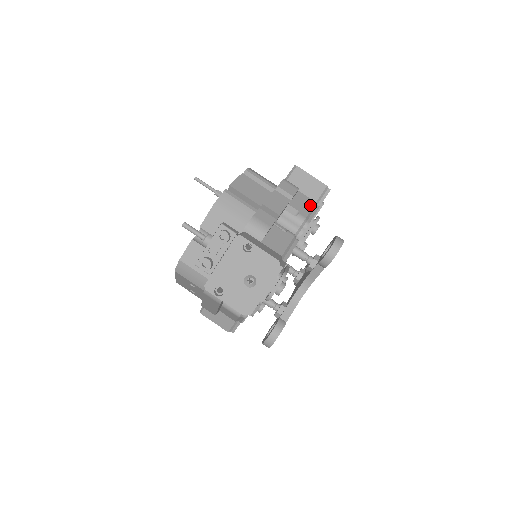
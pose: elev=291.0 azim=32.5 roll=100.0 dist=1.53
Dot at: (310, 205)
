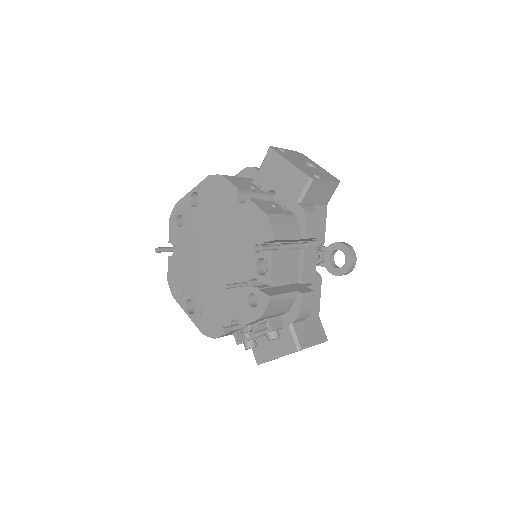
Dot at: (323, 217)
